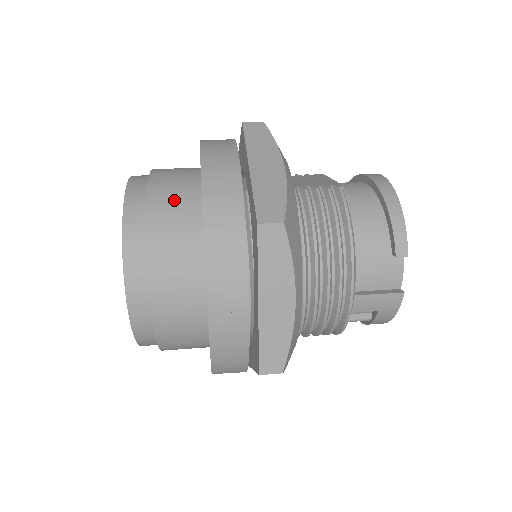
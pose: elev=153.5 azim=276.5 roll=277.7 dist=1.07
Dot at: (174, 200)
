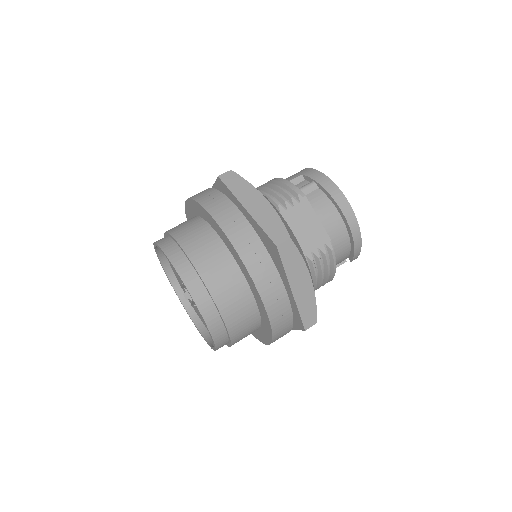
Dot at: (241, 315)
